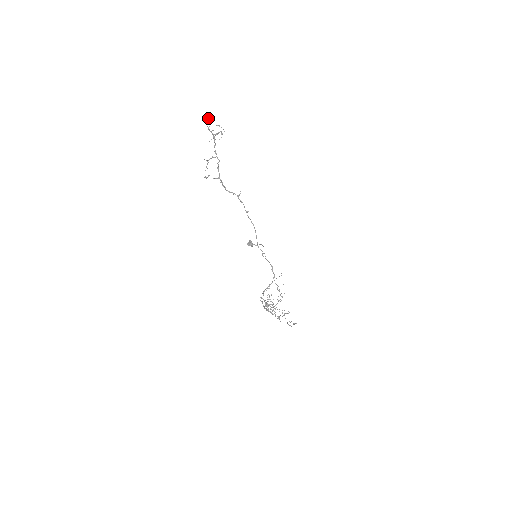
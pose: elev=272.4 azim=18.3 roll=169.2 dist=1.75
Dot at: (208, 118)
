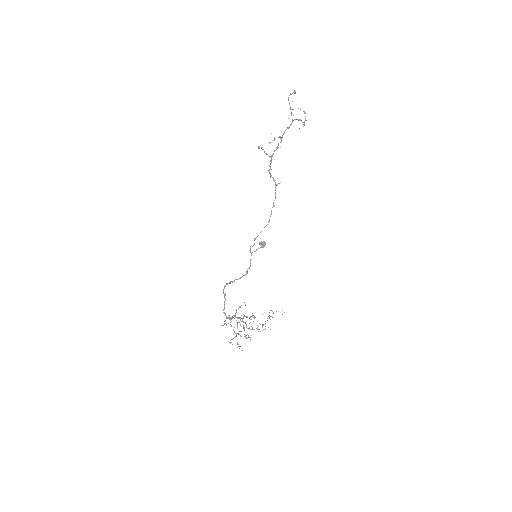
Dot at: (293, 92)
